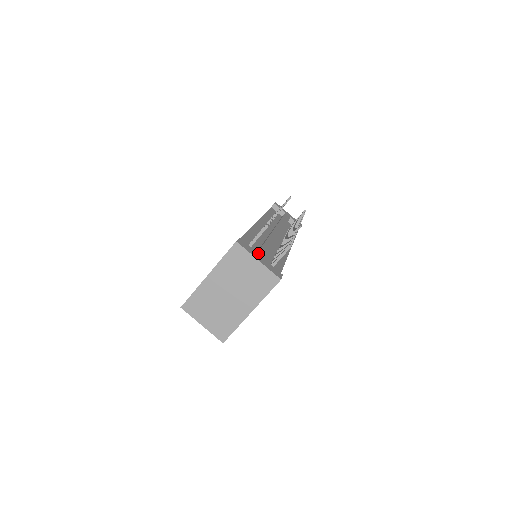
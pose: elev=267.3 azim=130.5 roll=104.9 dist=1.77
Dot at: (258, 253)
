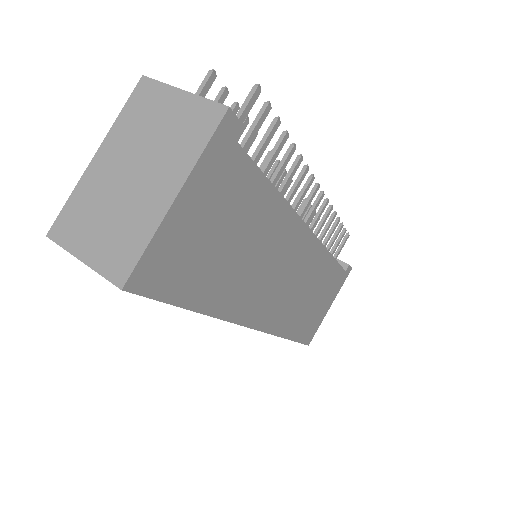
Dot at: occluded
